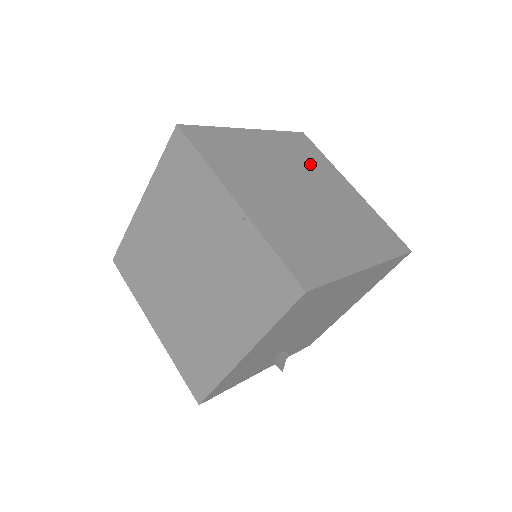
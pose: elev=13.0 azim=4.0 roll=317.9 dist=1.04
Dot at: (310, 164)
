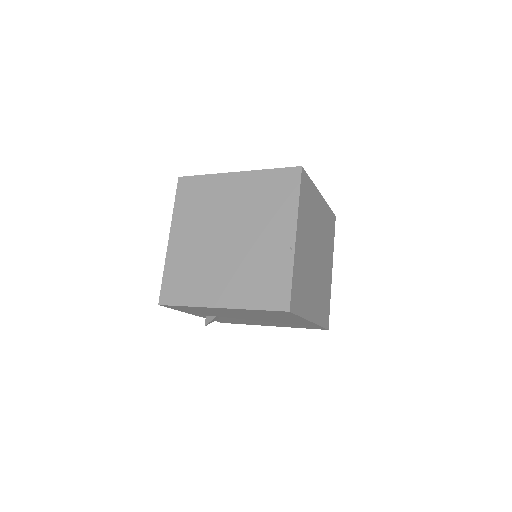
Dot at: (327, 240)
